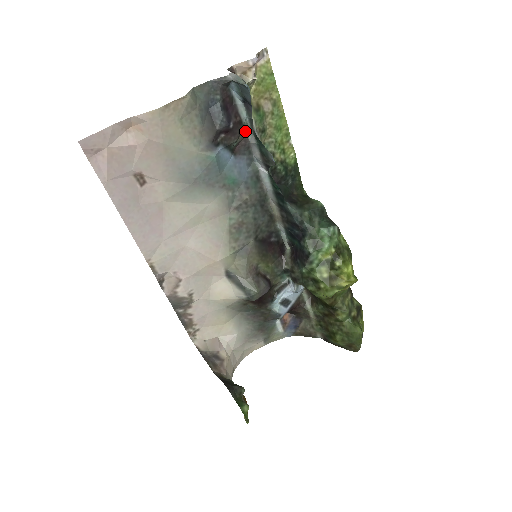
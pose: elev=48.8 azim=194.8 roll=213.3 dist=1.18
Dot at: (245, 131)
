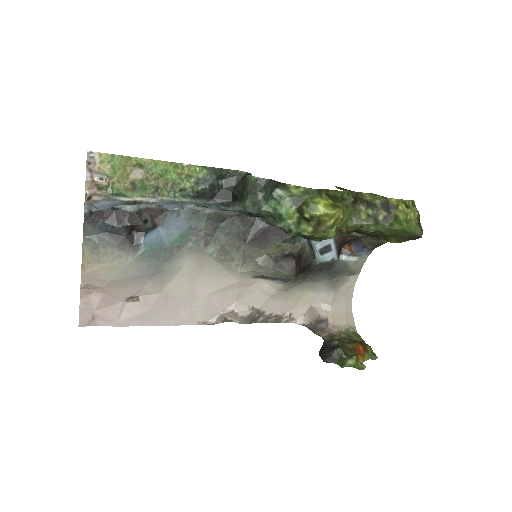
Dot at: (144, 209)
